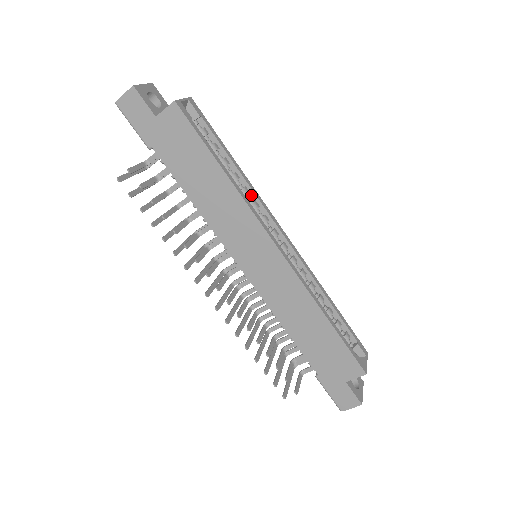
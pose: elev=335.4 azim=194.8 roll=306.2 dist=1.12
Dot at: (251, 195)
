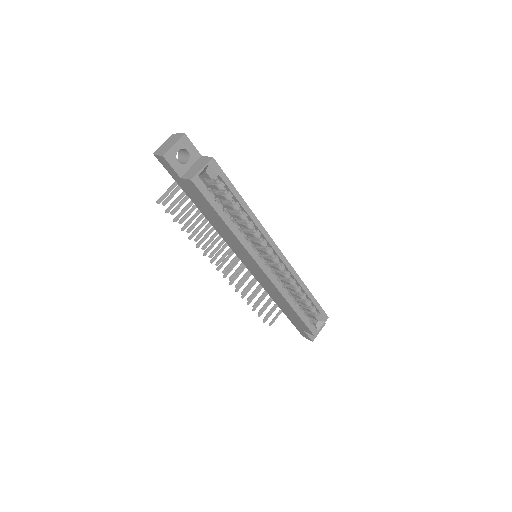
Dot at: (255, 226)
